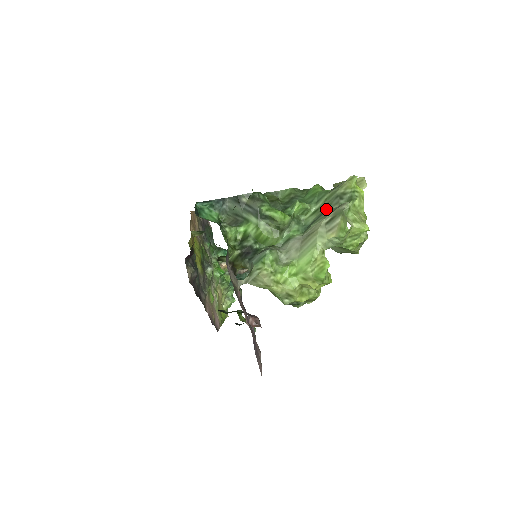
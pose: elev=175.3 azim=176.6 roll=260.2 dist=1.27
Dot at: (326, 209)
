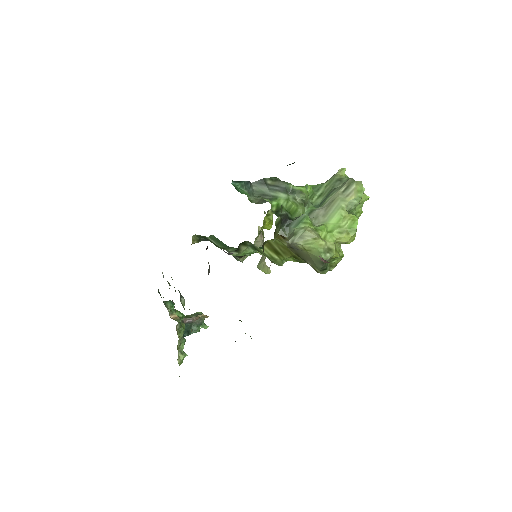
Dot at: (331, 190)
